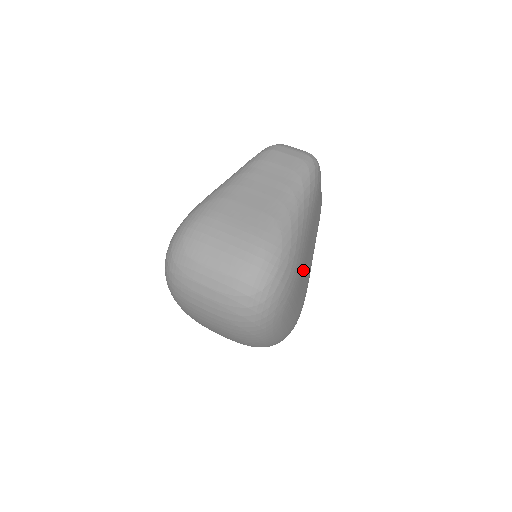
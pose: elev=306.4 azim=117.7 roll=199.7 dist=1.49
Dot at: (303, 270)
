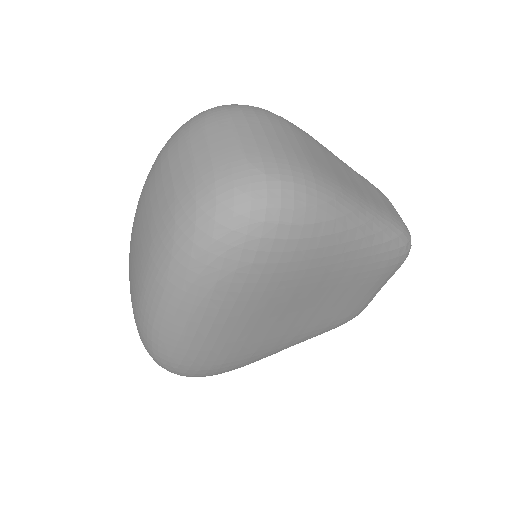
Dot at: (291, 292)
